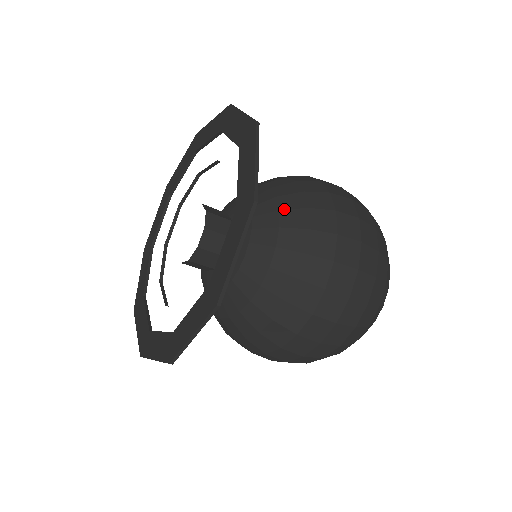
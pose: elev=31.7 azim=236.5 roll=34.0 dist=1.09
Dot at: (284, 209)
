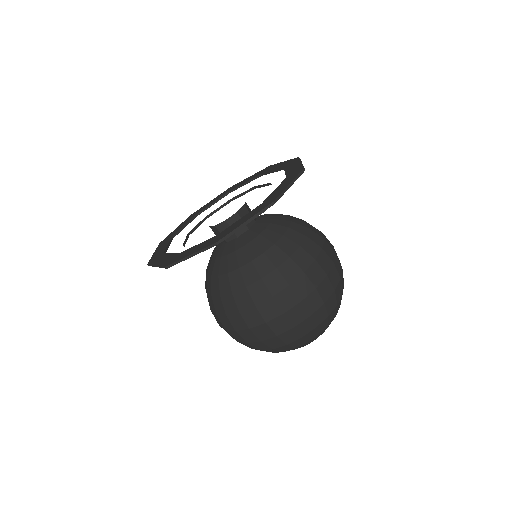
Dot at: (294, 218)
